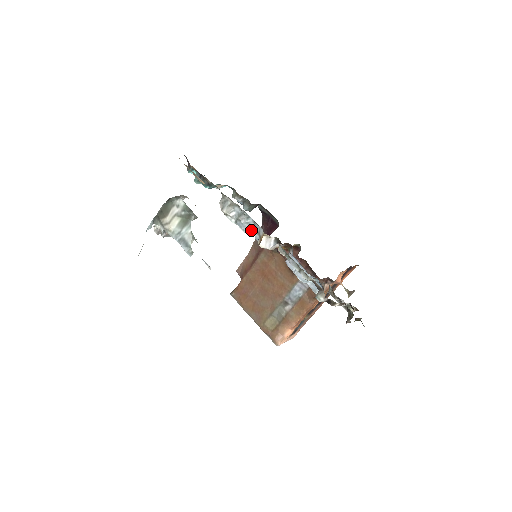
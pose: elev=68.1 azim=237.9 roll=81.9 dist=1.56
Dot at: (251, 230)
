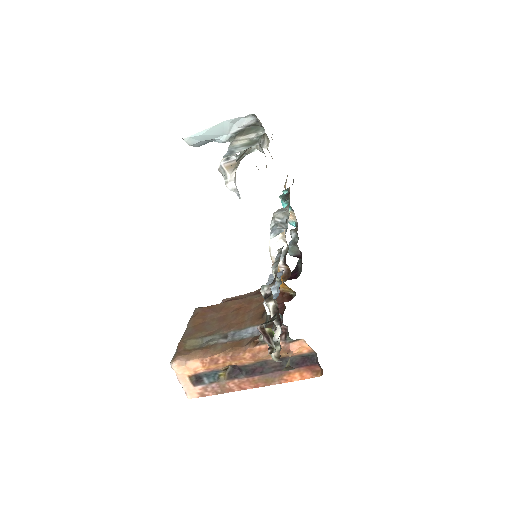
Dot at: occluded
